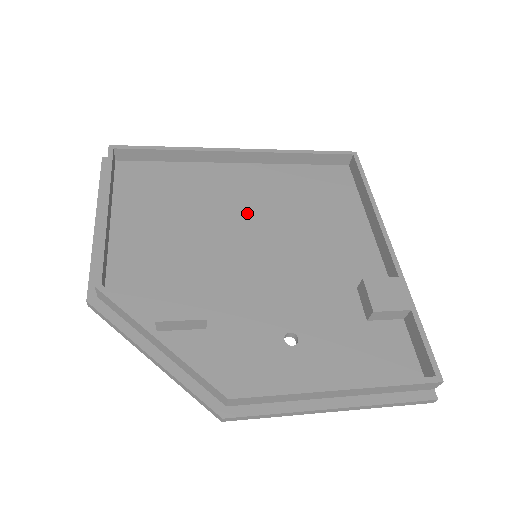
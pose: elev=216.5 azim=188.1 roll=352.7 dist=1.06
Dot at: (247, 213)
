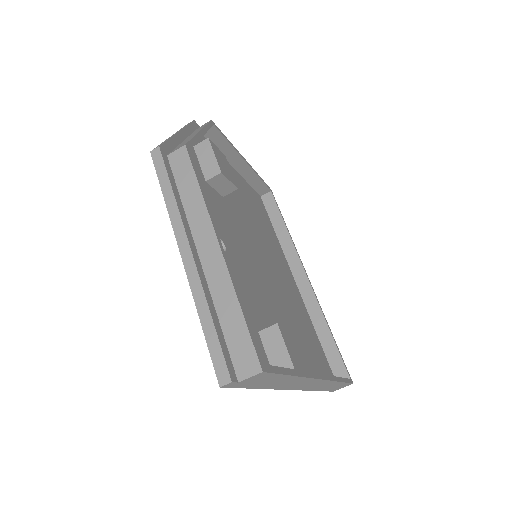
Dot at: (275, 267)
